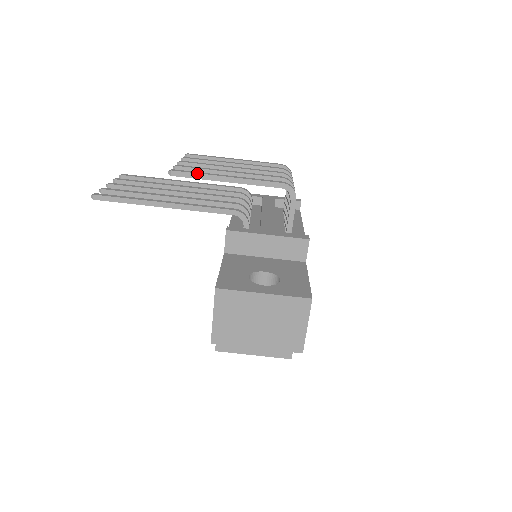
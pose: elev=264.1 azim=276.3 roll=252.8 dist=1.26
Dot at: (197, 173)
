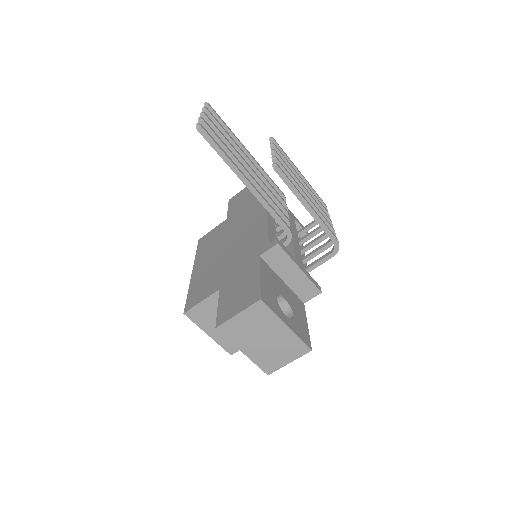
Dot at: (292, 184)
